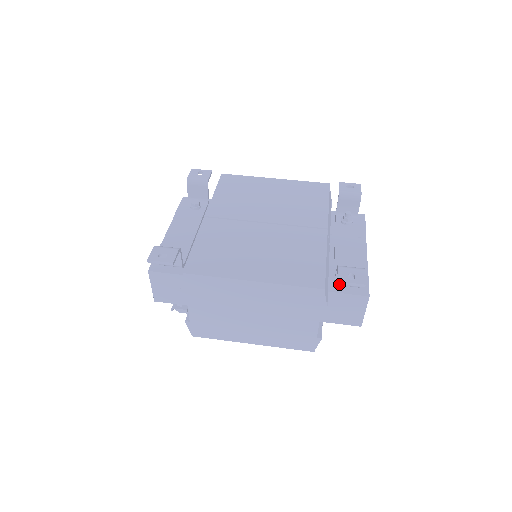
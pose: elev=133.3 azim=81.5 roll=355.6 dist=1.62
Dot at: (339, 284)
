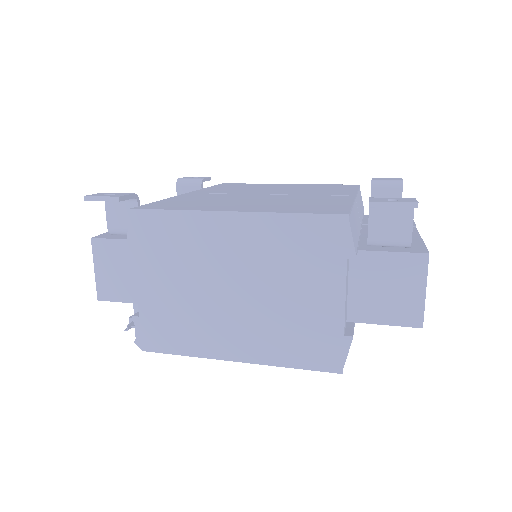
Dot at: (376, 240)
